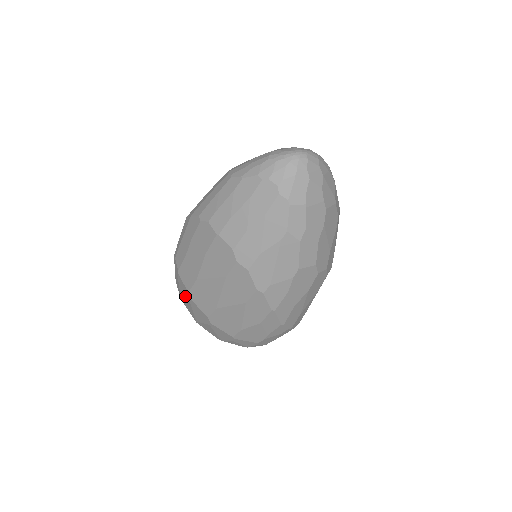
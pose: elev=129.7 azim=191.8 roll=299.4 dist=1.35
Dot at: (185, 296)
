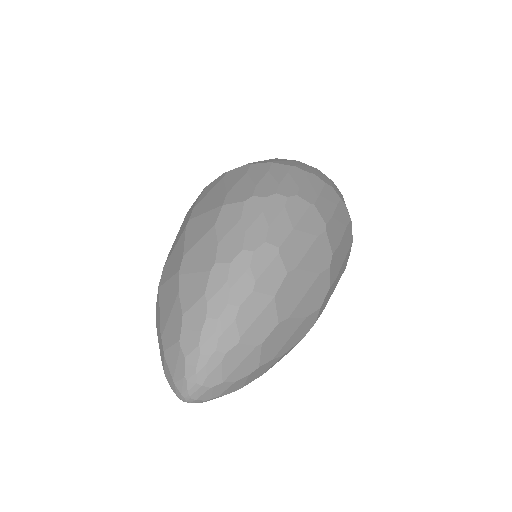
Dot at: occluded
